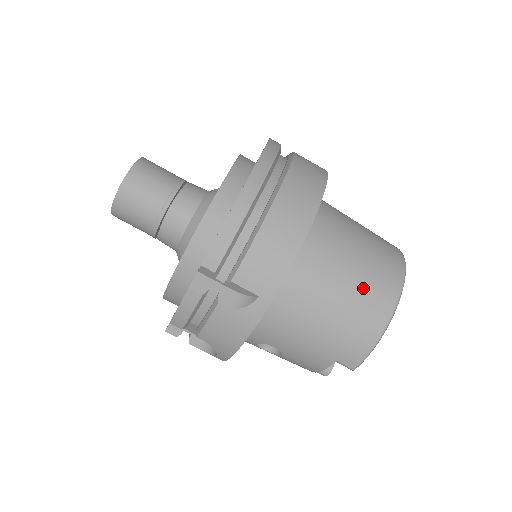
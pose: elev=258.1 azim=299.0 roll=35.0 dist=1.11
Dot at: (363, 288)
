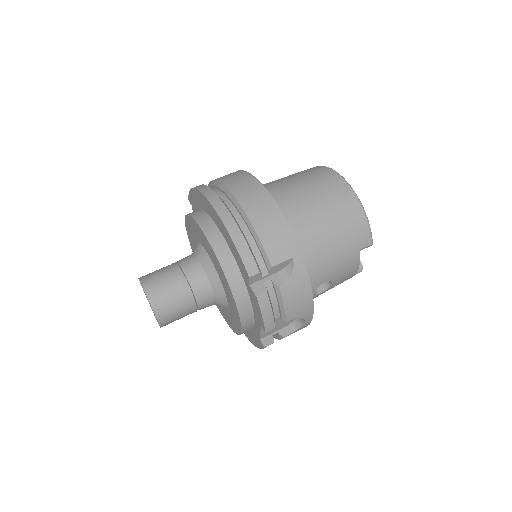
Dot at: (328, 199)
